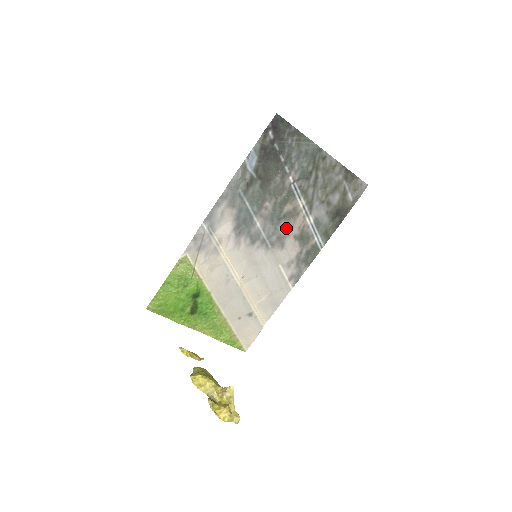
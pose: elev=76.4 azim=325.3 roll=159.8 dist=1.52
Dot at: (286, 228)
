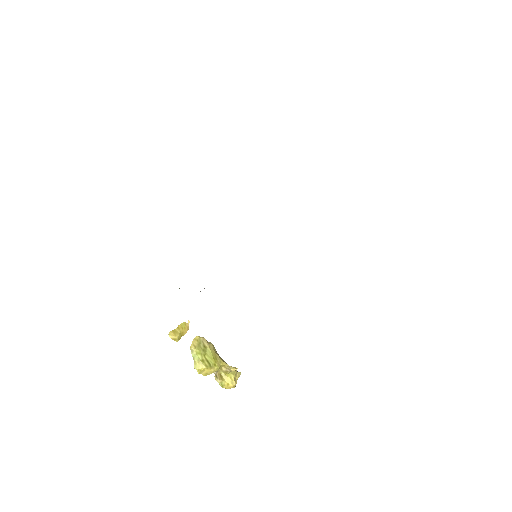
Dot at: occluded
